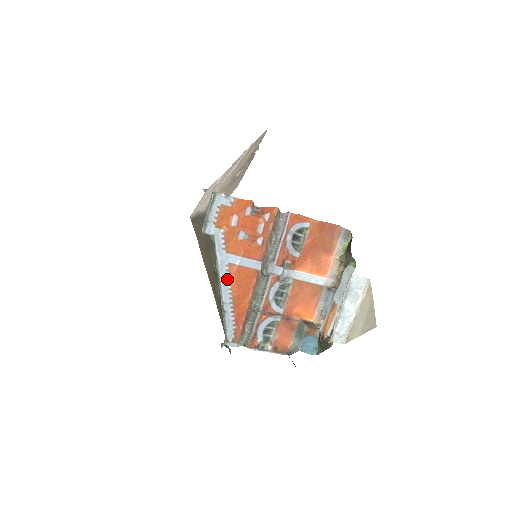
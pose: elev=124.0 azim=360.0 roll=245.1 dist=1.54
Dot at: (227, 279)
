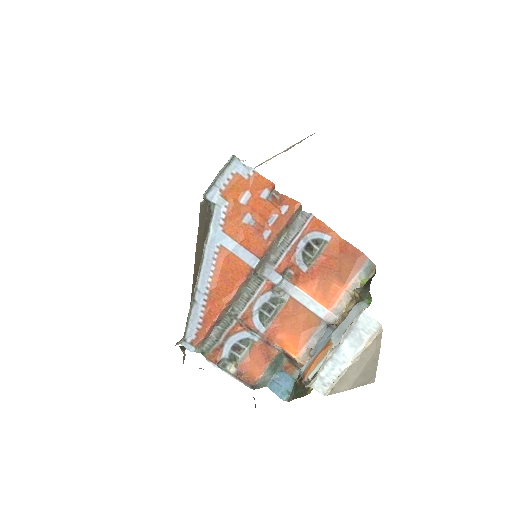
Dot at: (212, 263)
